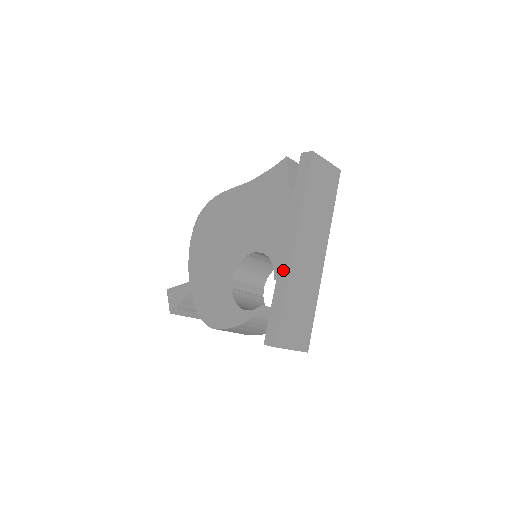
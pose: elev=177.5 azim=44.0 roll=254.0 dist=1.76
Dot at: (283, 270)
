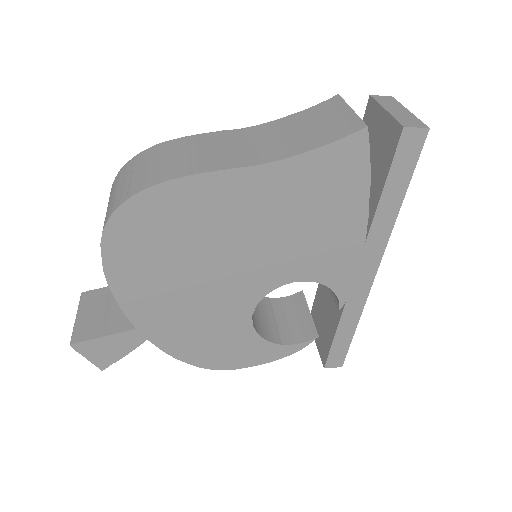
Dot at: (356, 300)
